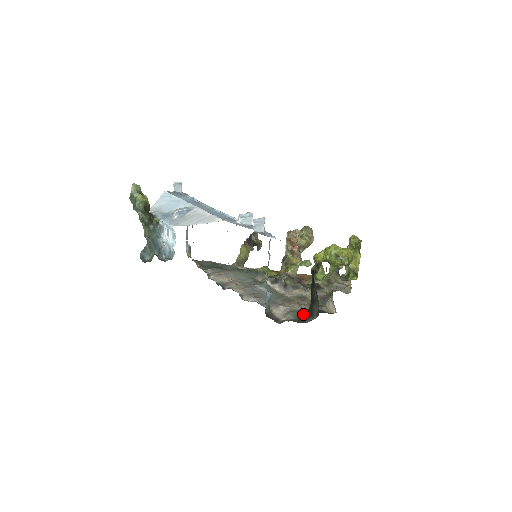
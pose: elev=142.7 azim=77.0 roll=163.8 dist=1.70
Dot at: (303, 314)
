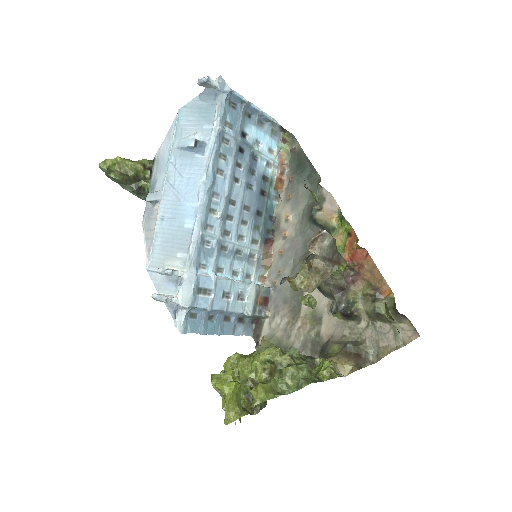
Dot at: occluded
